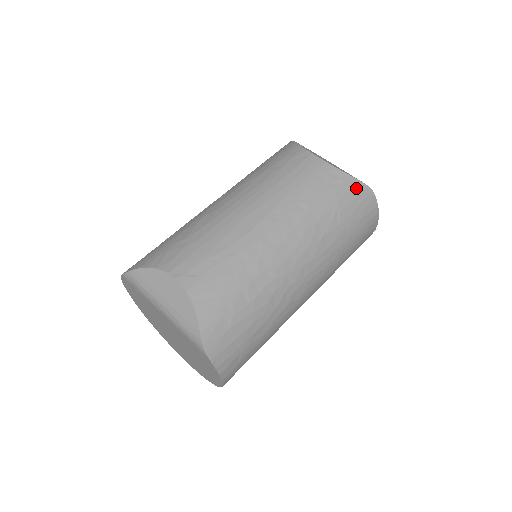
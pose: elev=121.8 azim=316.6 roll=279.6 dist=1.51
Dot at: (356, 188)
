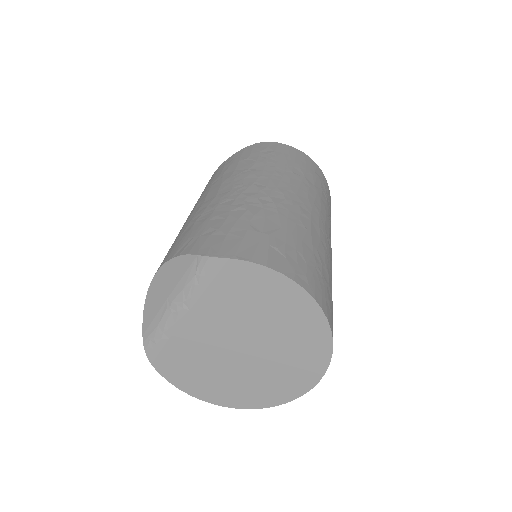
Dot at: (247, 150)
